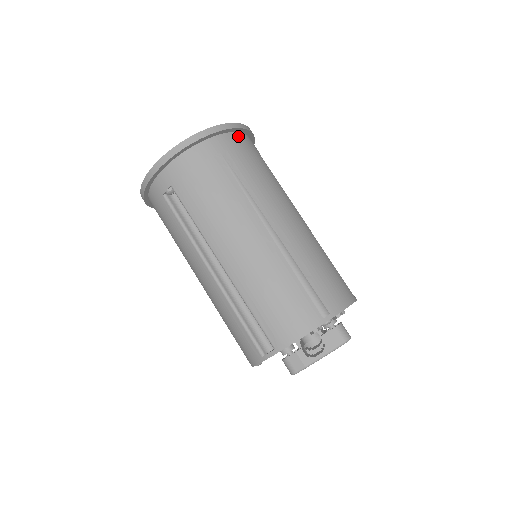
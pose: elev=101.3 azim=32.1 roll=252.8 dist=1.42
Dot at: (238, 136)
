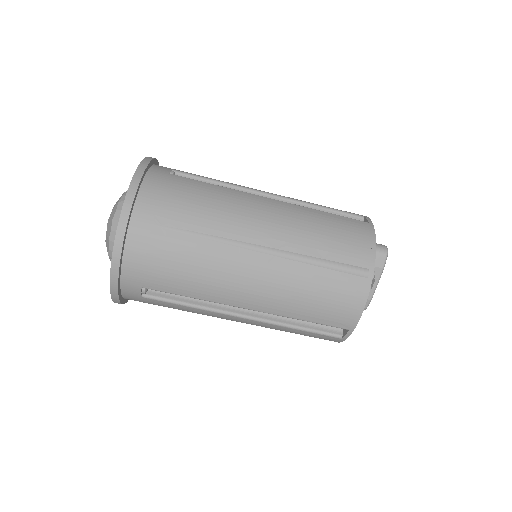
Dot at: (147, 186)
